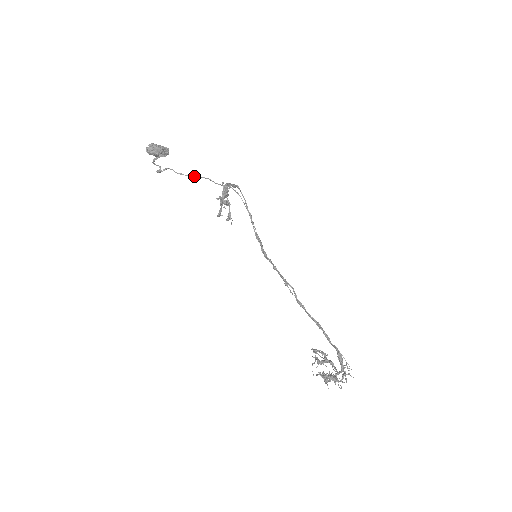
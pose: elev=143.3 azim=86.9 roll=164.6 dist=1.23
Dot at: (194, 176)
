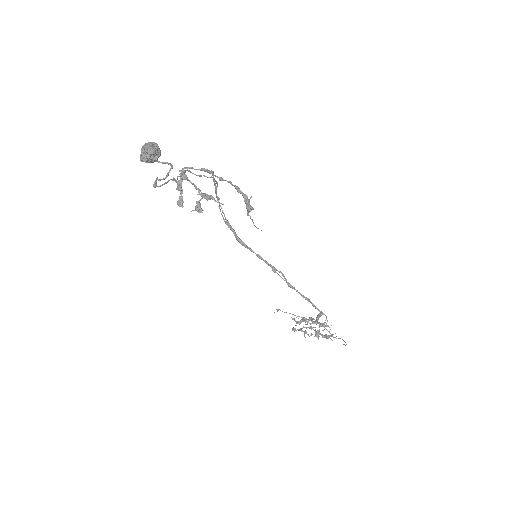
Dot at: occluded
